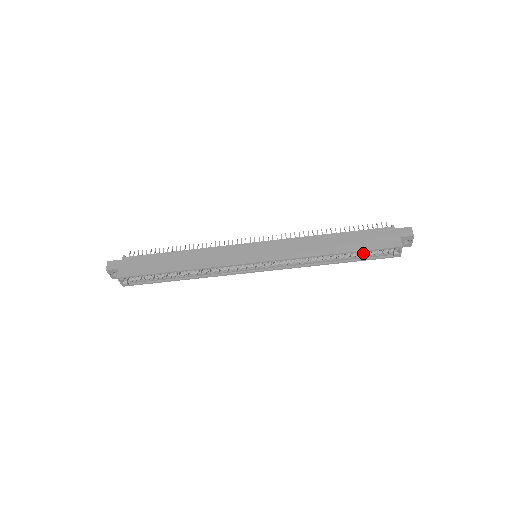
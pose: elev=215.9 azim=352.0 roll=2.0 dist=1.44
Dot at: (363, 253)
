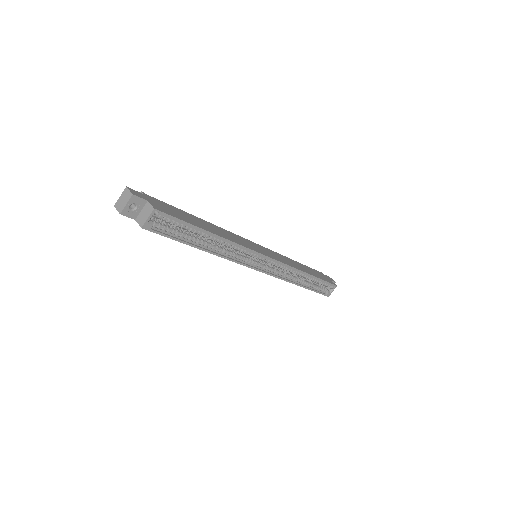
Dot at: (315, 284)
